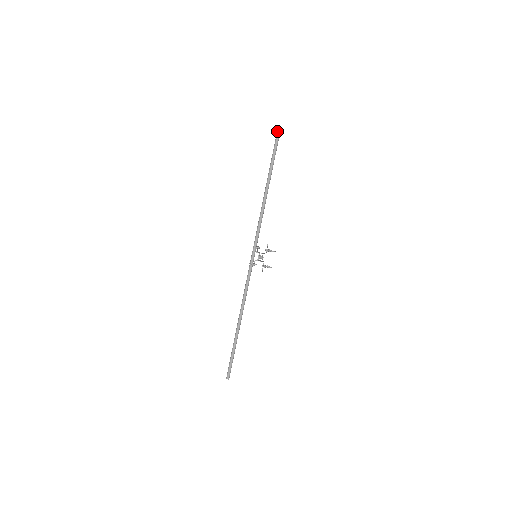
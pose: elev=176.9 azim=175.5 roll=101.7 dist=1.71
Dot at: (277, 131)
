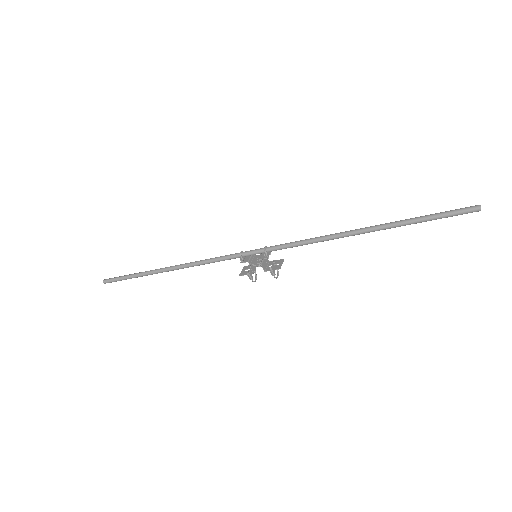
Dot at: (470, 208)
